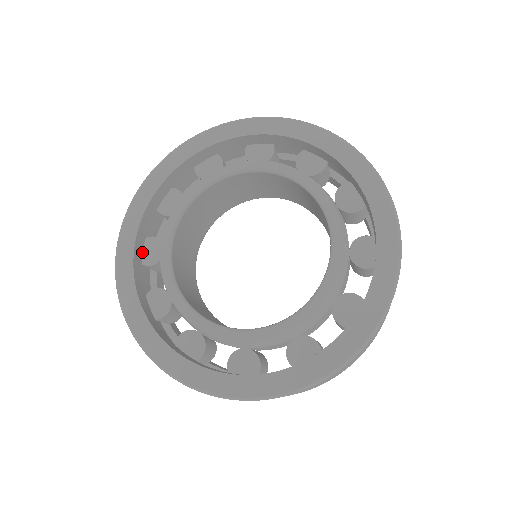
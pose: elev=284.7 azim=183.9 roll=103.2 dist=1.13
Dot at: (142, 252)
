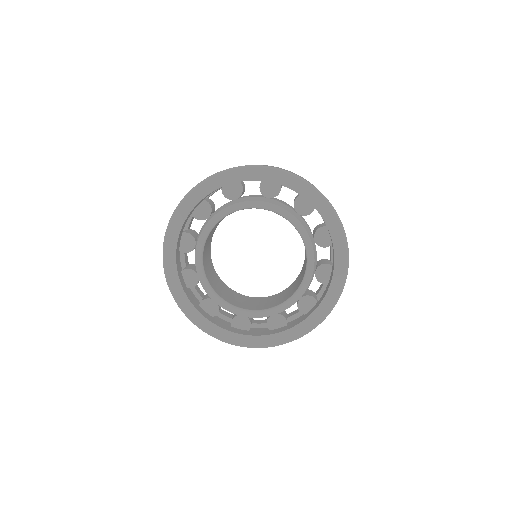
Dot at: (196, 207)
